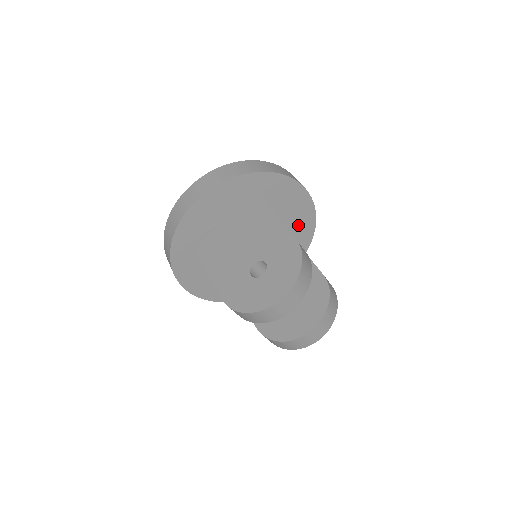
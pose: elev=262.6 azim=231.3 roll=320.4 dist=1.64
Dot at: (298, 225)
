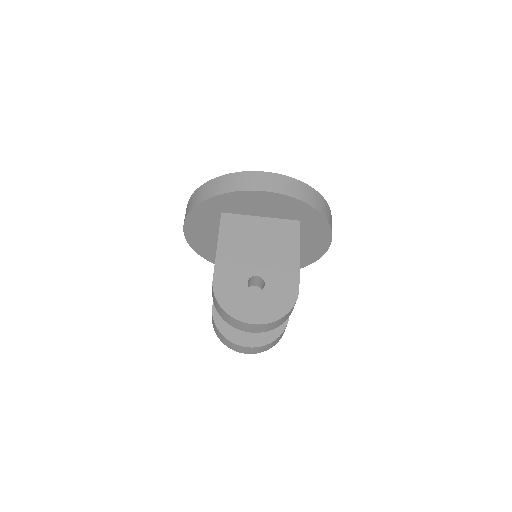
Dot at: (301, 255)
